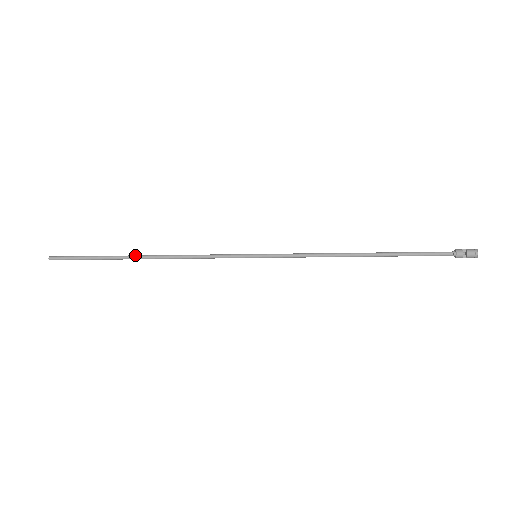
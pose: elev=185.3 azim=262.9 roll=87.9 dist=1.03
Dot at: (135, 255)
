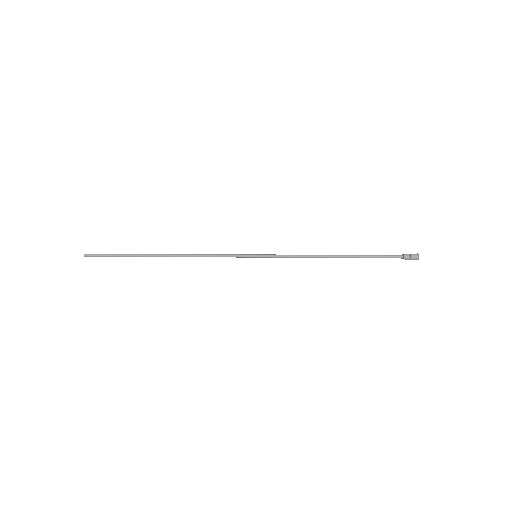
Dot at: (158, 254)
